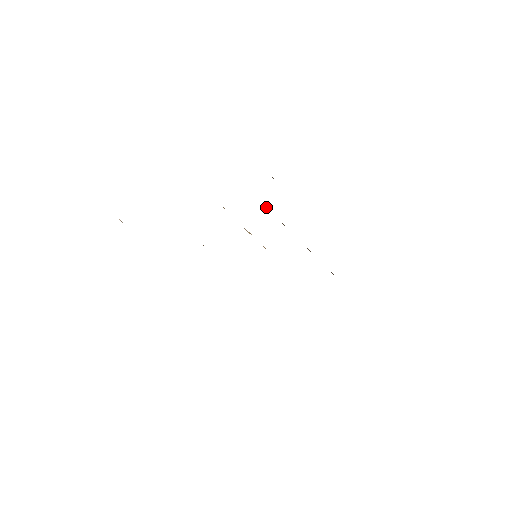
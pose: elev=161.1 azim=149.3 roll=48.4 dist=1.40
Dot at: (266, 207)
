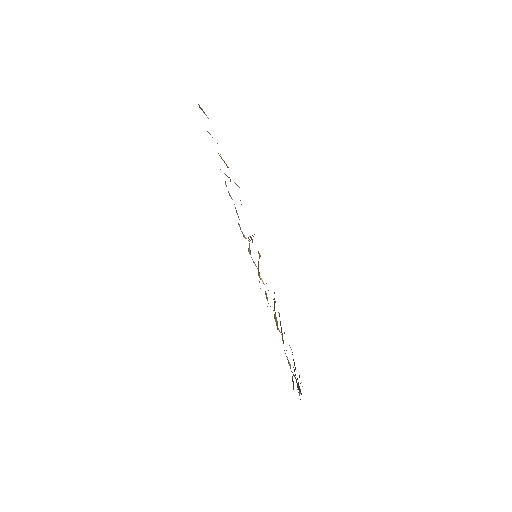
Dot at: occluded
